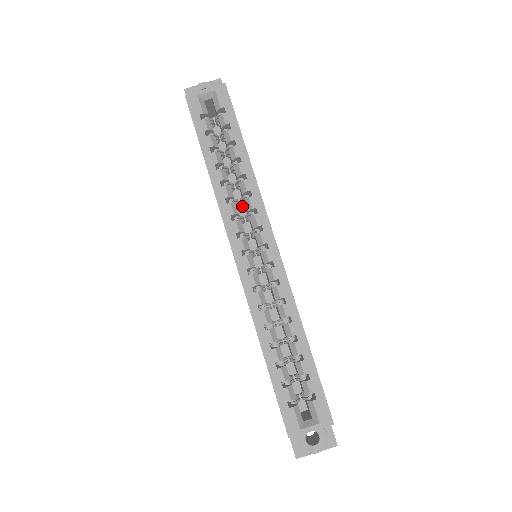
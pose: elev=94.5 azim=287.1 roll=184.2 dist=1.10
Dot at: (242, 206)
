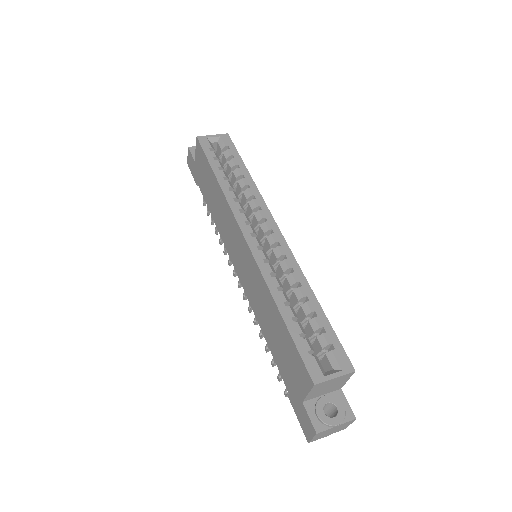
Dot at: occluded
